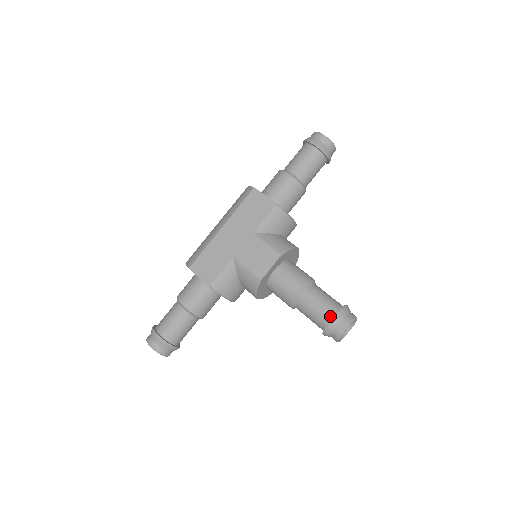
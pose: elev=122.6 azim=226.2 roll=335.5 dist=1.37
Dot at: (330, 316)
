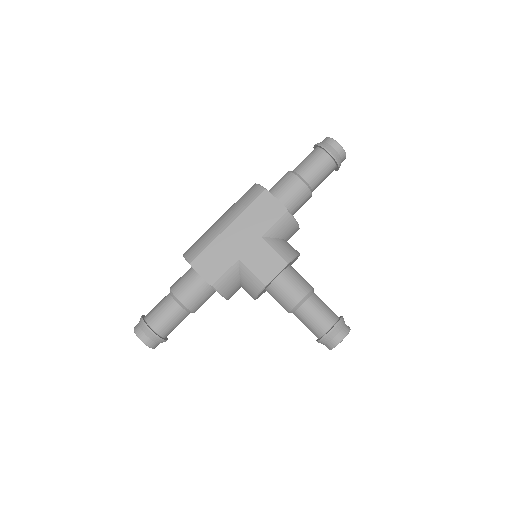
Dot at: (328, 327)
